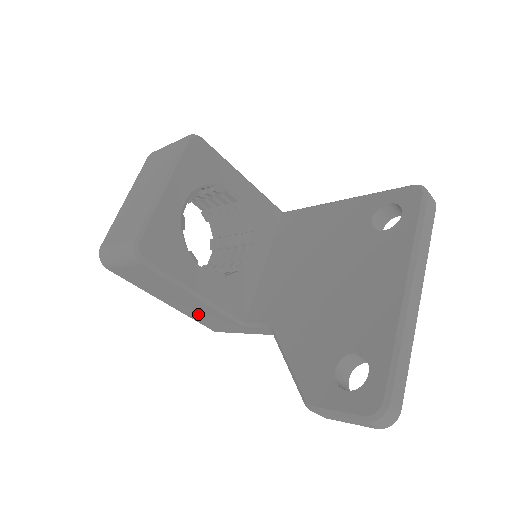
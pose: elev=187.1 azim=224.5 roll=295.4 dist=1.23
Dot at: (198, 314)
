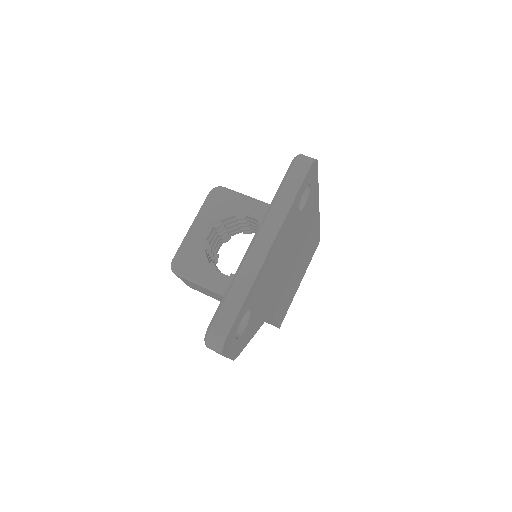
Dot at: occluded
